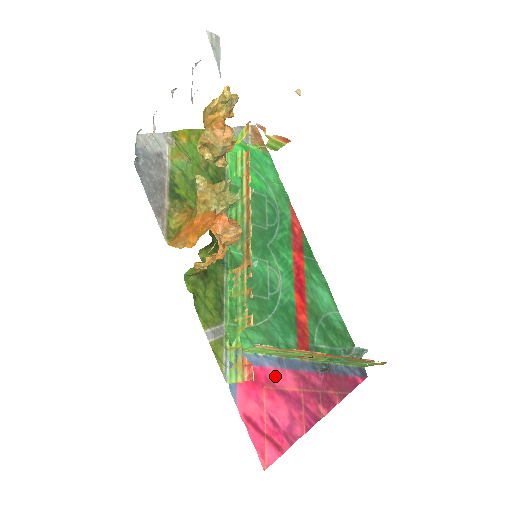
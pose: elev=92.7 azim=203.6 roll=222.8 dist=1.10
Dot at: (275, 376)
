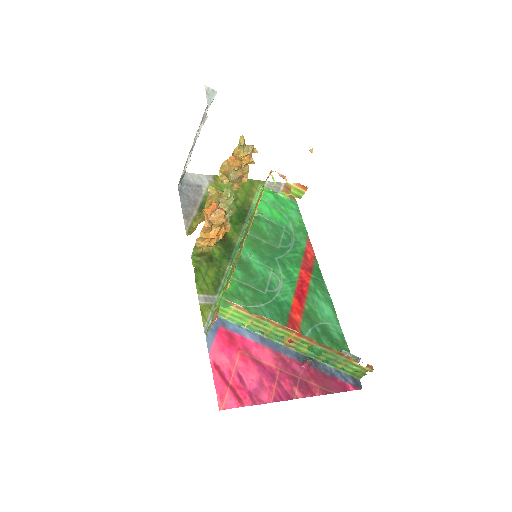
Dot at: (253, 347)
